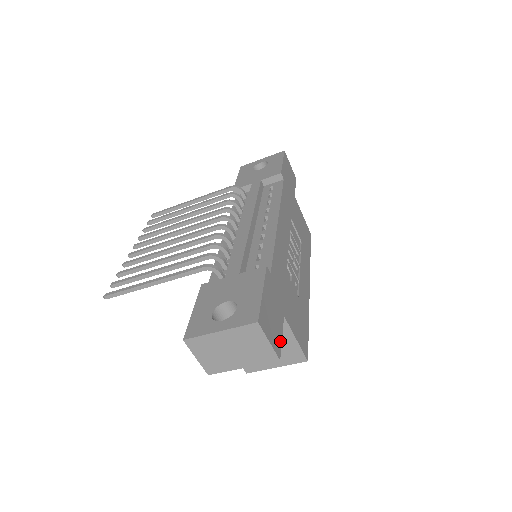
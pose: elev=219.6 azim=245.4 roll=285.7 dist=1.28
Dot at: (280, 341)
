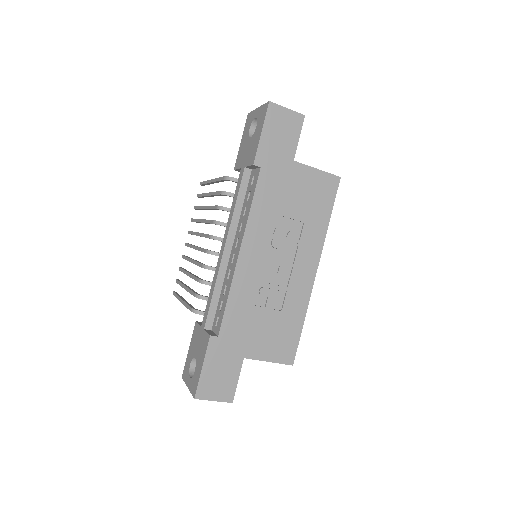
Dot at: (234, 387)
